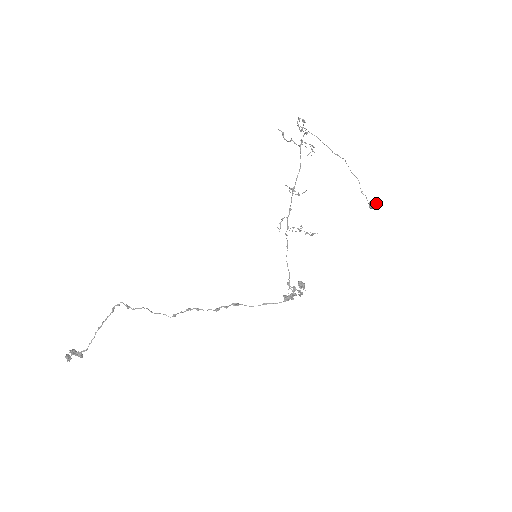
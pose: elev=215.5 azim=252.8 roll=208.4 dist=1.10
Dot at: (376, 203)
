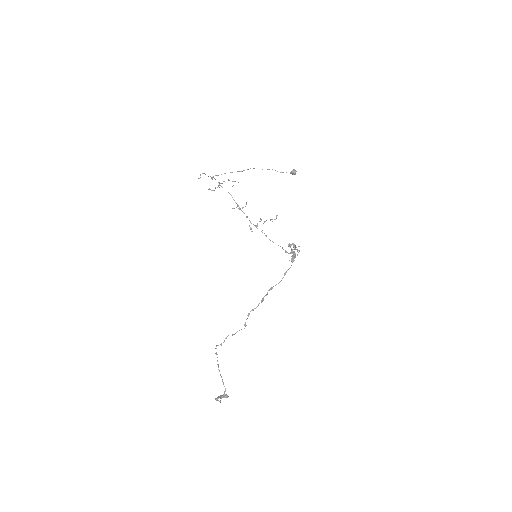
Dot at: (293, 169)
